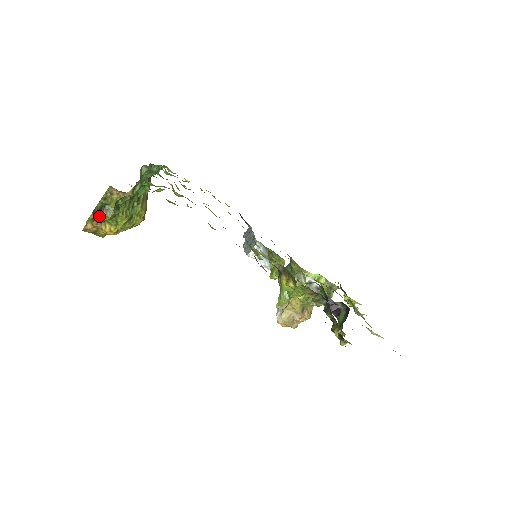
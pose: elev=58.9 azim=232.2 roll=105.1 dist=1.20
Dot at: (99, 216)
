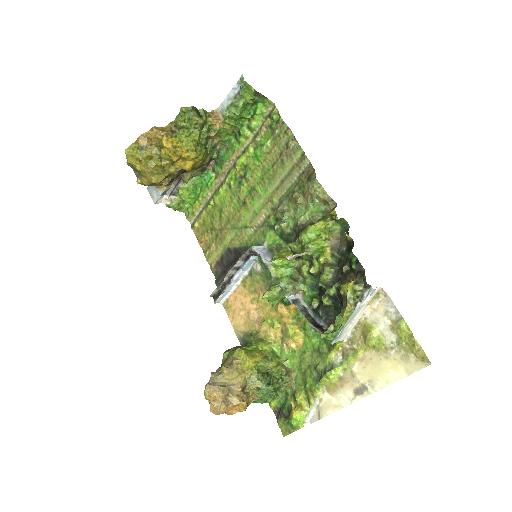
Dot at: (194, 112)
